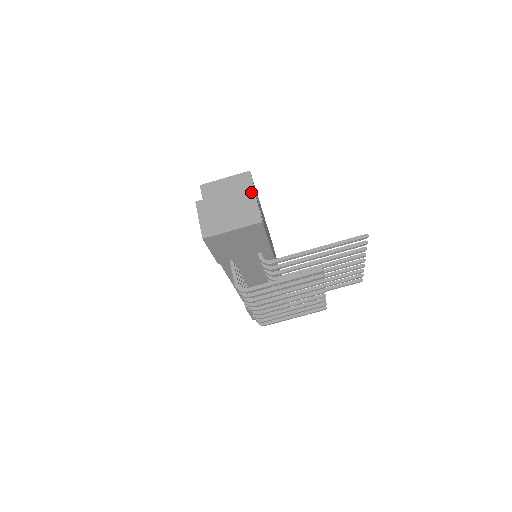
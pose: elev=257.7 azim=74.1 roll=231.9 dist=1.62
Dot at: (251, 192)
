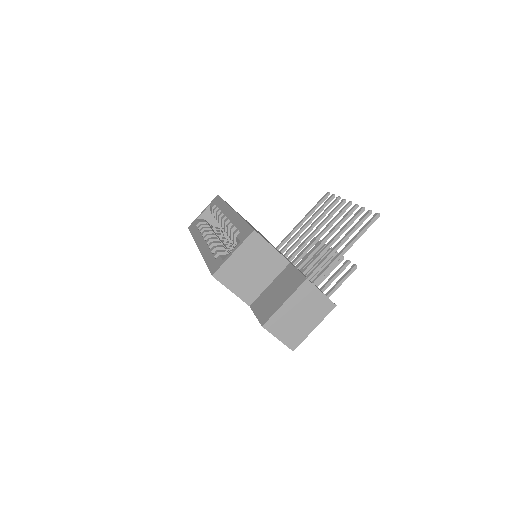
Dot at: (310, 286)
